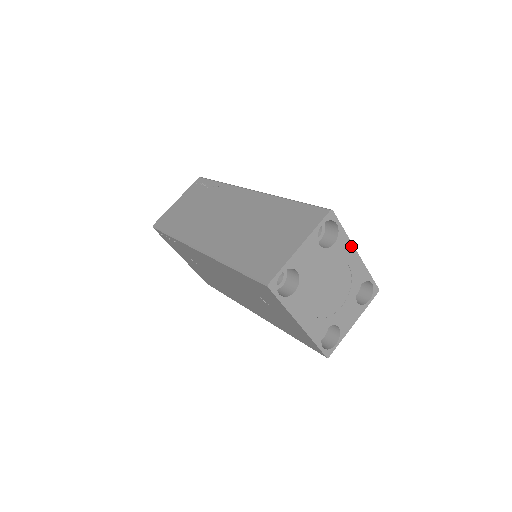
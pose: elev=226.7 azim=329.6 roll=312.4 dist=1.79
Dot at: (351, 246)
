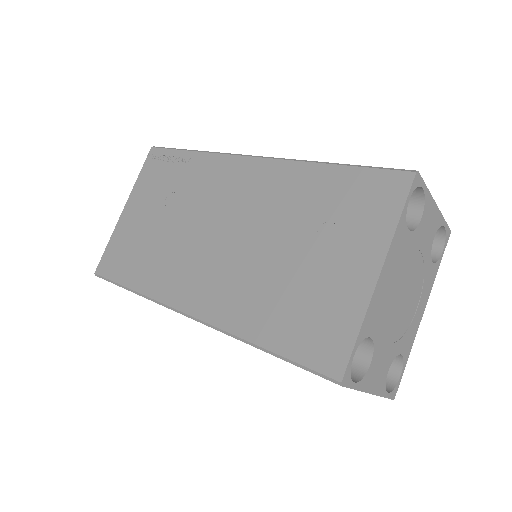
Dot at: (428, 295)
